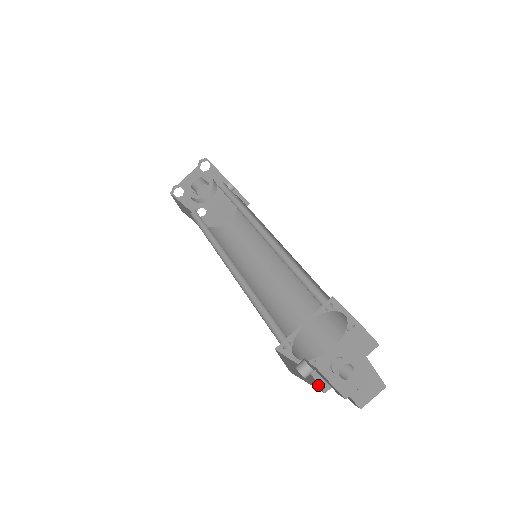
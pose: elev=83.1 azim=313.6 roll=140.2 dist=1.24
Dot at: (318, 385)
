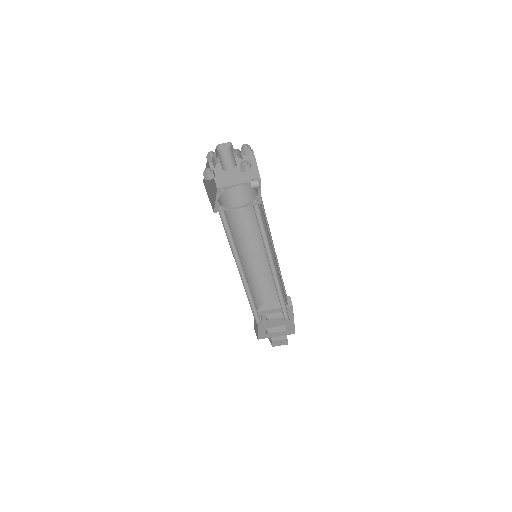
Dot at: occluded
